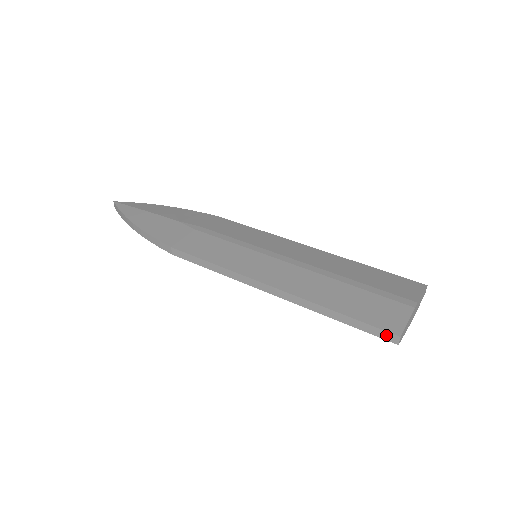
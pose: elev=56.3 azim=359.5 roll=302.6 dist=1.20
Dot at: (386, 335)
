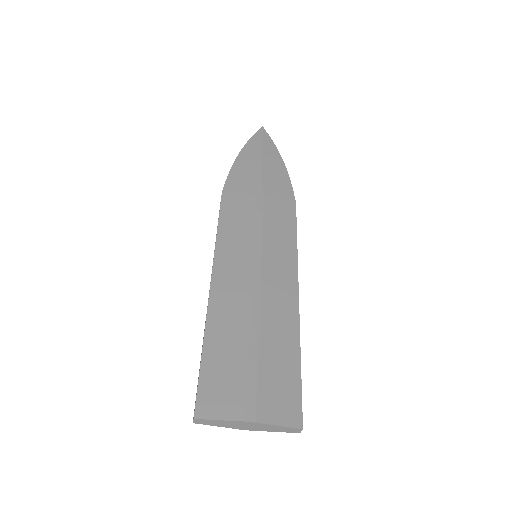
Dot at: (195, 405)
